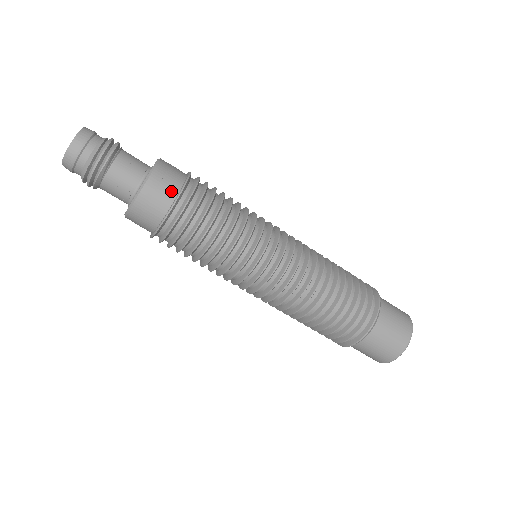
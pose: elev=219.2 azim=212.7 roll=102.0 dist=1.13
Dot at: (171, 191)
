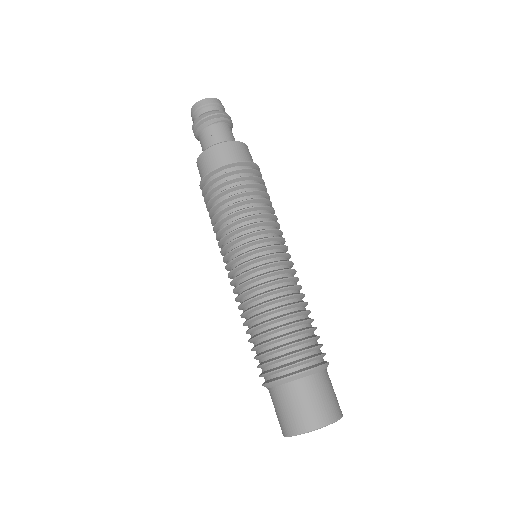
Dot at: (248, 159)
